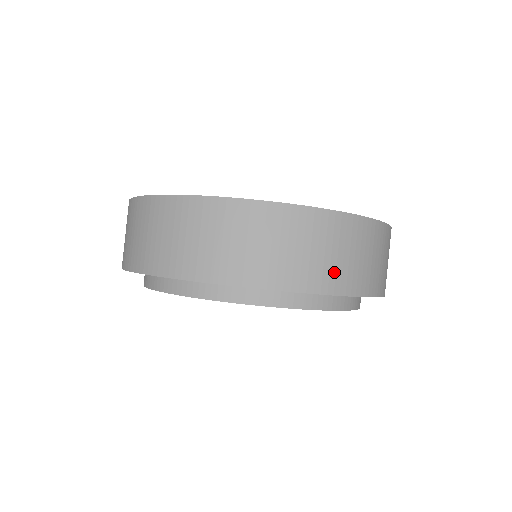
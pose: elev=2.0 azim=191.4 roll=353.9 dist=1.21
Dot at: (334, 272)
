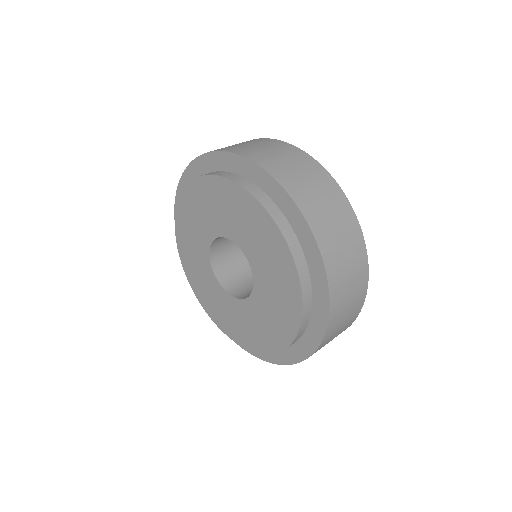
Dot at: (336, 259)
